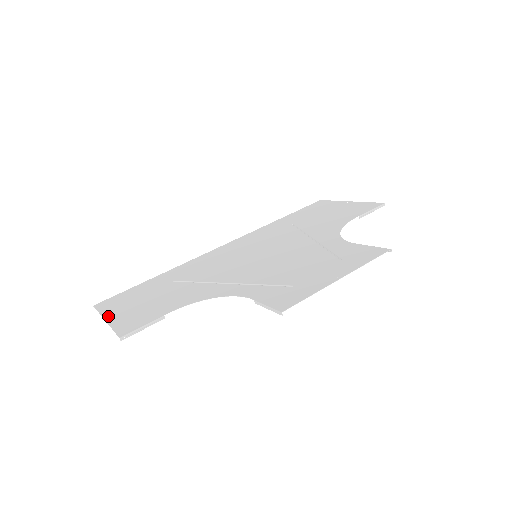
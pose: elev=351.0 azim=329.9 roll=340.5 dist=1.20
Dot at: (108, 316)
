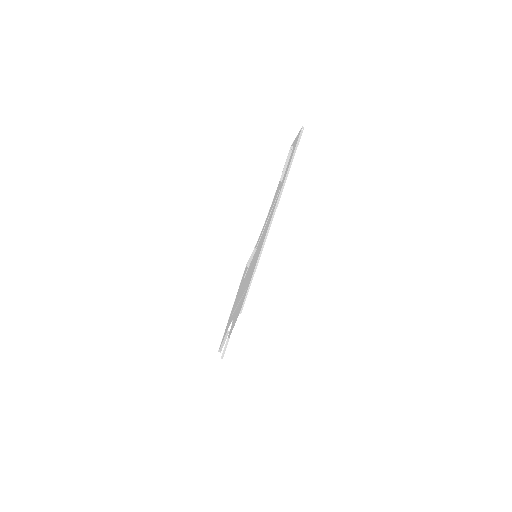
Dot at: occluded
